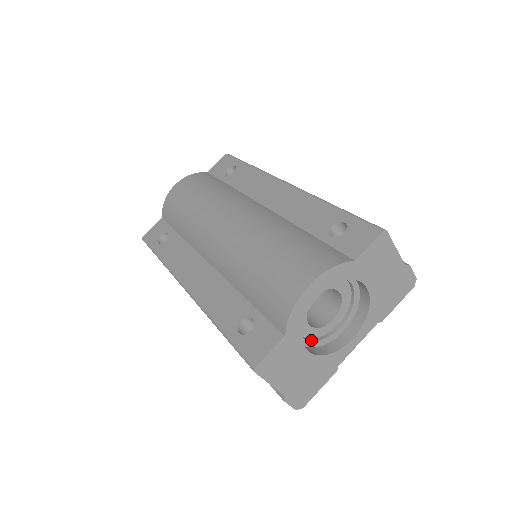
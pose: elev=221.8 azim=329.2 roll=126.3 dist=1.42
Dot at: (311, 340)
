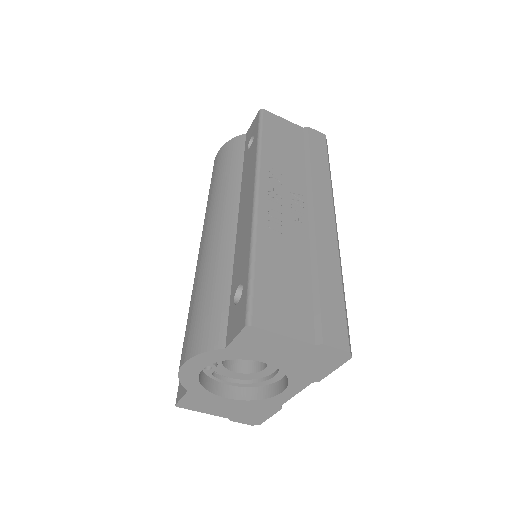
Dot at: (243, 382)
